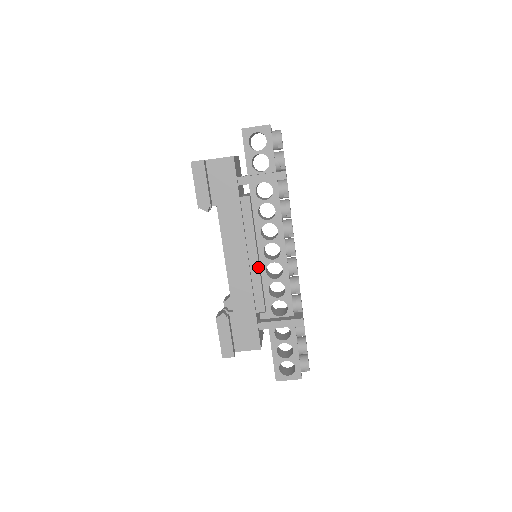
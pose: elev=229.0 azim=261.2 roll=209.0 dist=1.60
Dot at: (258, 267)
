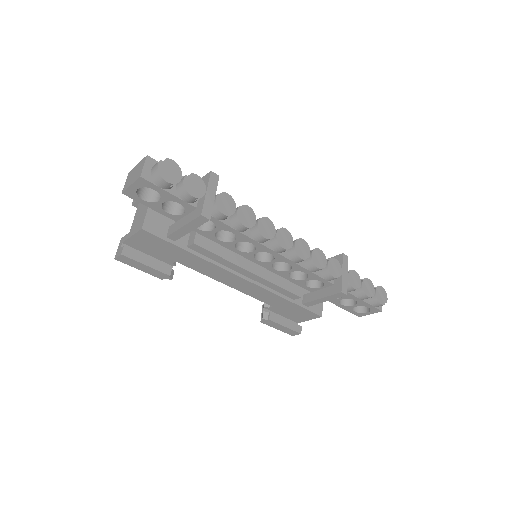
Dot at: (261, 278)
